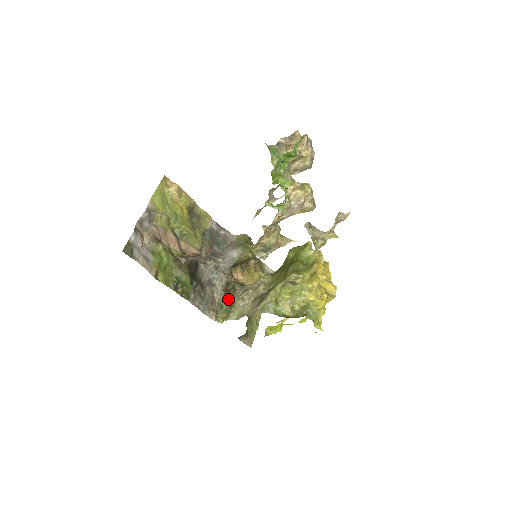
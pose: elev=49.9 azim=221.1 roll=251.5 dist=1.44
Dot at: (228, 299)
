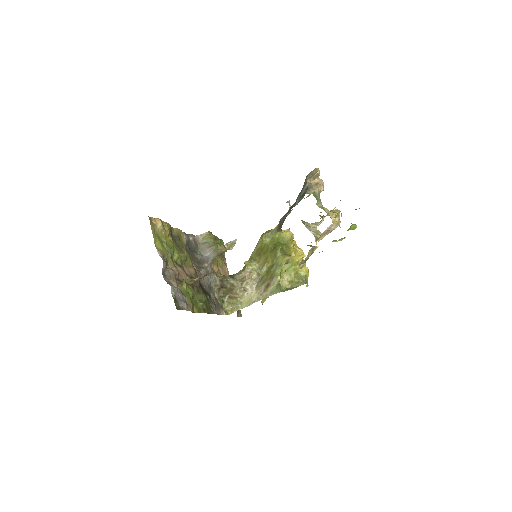
Dot at: (226, 293)
